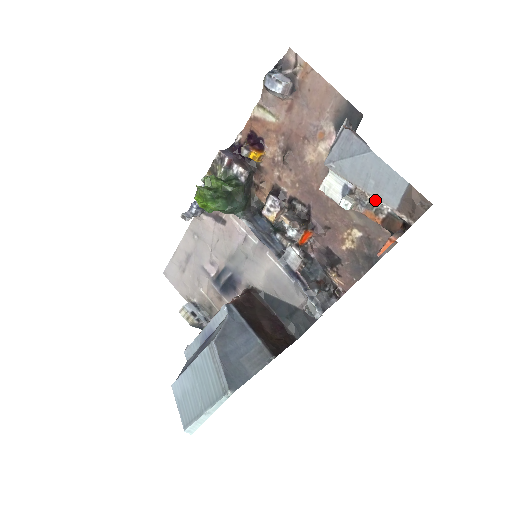
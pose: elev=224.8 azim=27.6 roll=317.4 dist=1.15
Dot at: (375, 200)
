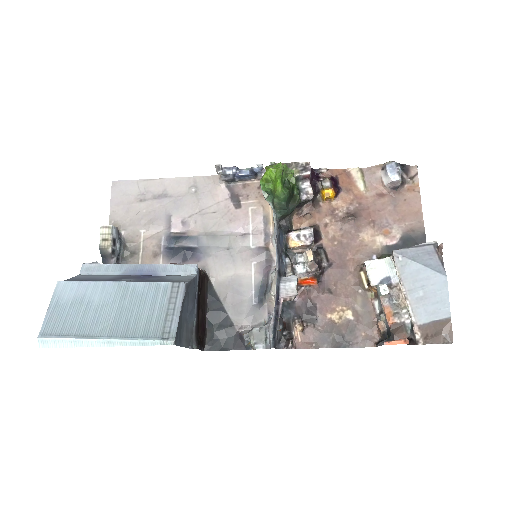
Dot at: (402, 306)
